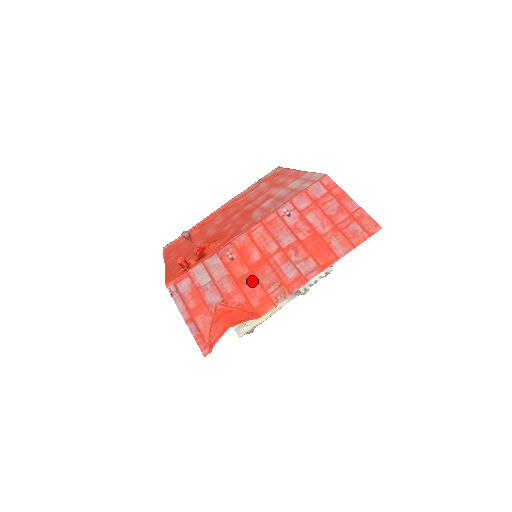
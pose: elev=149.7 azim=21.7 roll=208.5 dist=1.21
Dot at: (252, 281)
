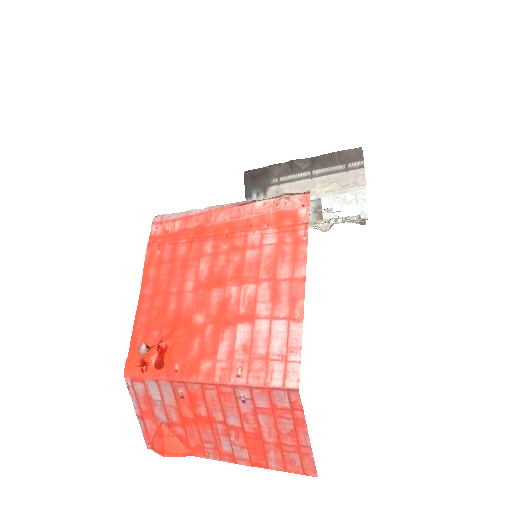
Dot at: (194, 428)
